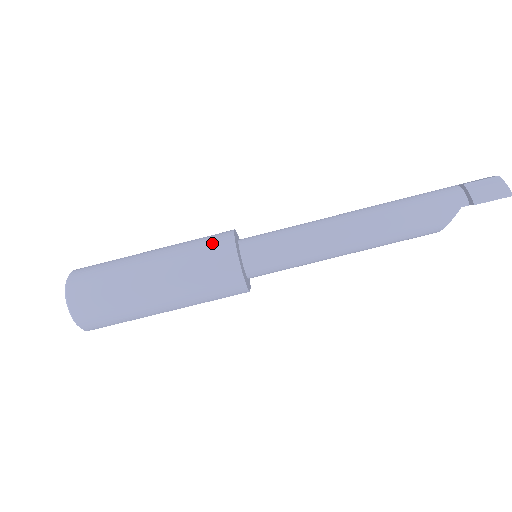
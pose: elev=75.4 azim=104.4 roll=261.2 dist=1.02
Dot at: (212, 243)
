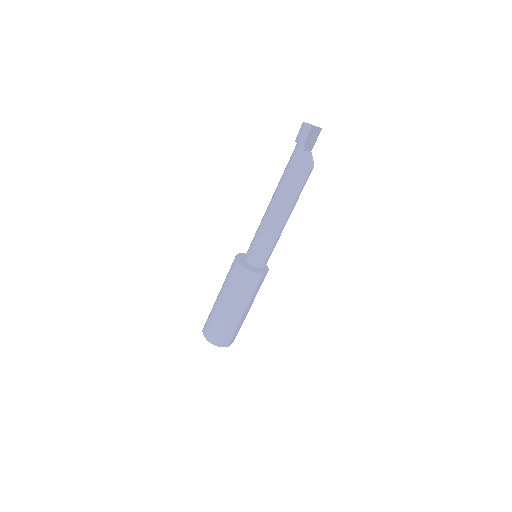
Dot at: (231, 269)
